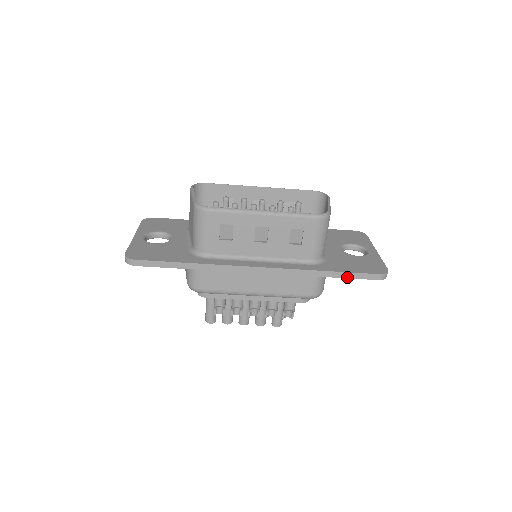
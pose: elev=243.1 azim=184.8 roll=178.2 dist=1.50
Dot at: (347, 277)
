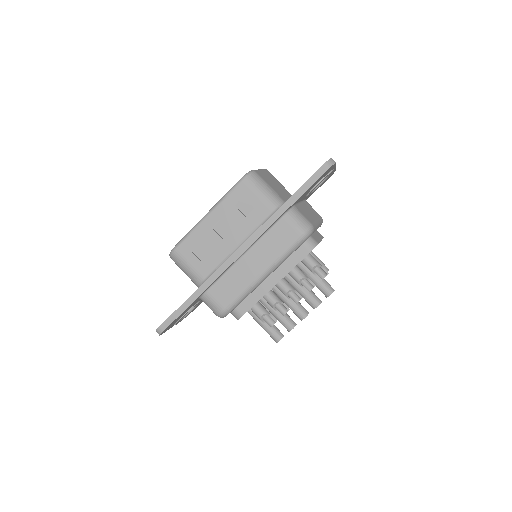
Dot at: (303, 193)
